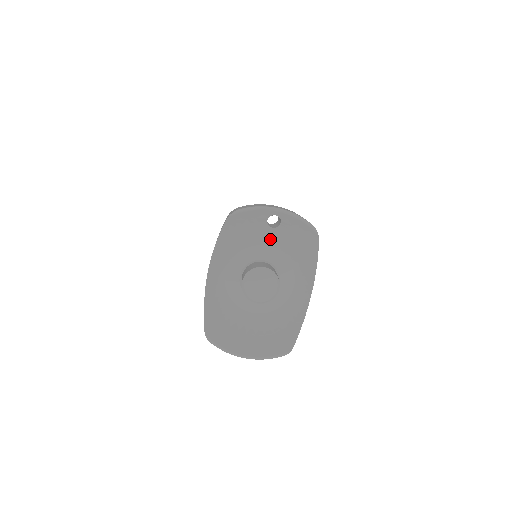
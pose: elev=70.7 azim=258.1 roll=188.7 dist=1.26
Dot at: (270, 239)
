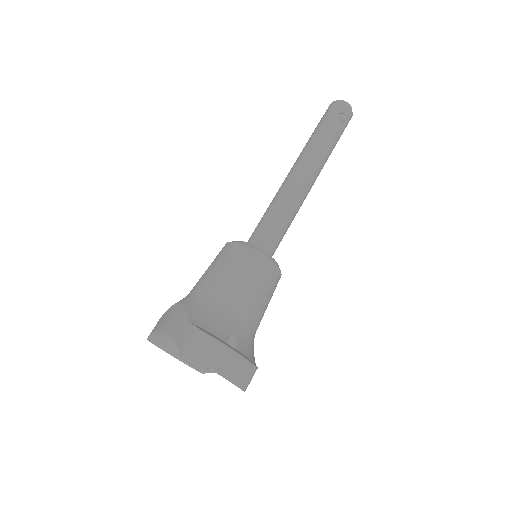
Dot at: occluded
